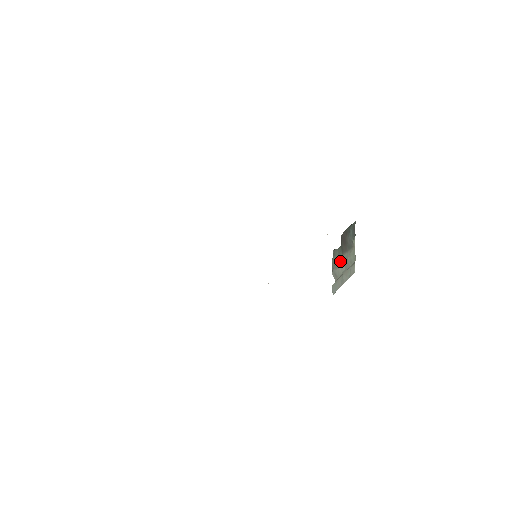
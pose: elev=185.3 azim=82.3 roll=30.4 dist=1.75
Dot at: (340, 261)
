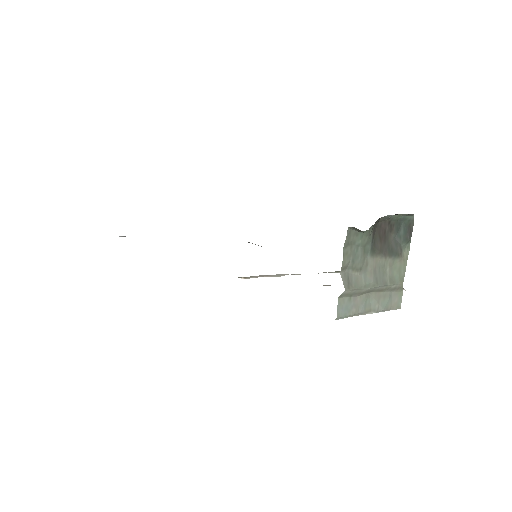
Dot at: (365, 263)
